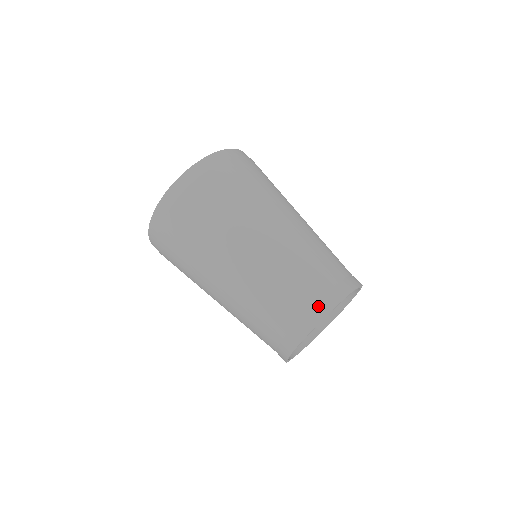
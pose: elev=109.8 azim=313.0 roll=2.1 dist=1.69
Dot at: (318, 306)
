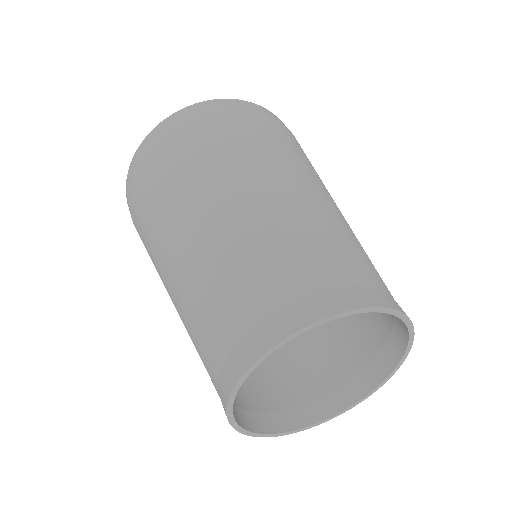
Dot at: (323, 297)
